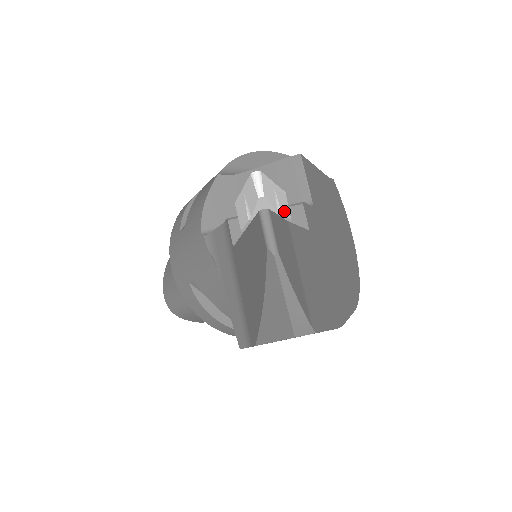
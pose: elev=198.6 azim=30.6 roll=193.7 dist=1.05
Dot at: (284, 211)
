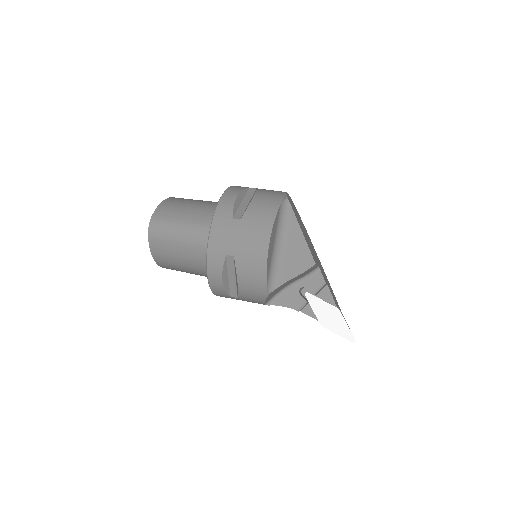
Dot at: occluded
